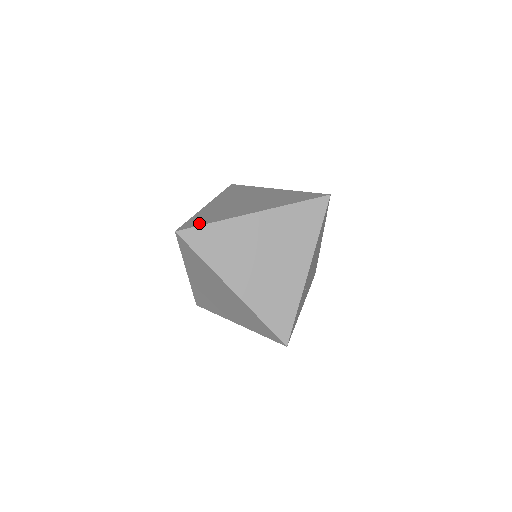
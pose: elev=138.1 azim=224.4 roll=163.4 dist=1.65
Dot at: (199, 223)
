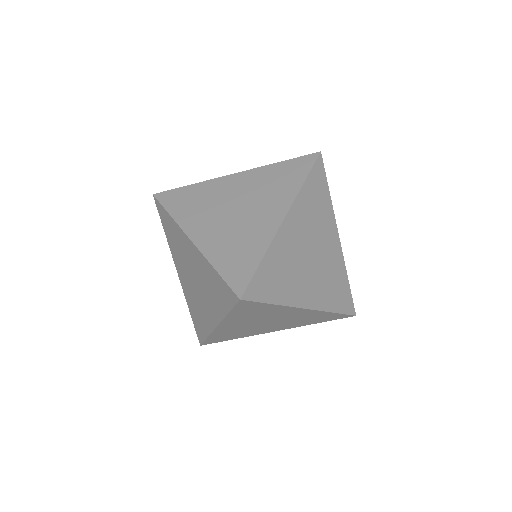
Dot at: (247, 270)
